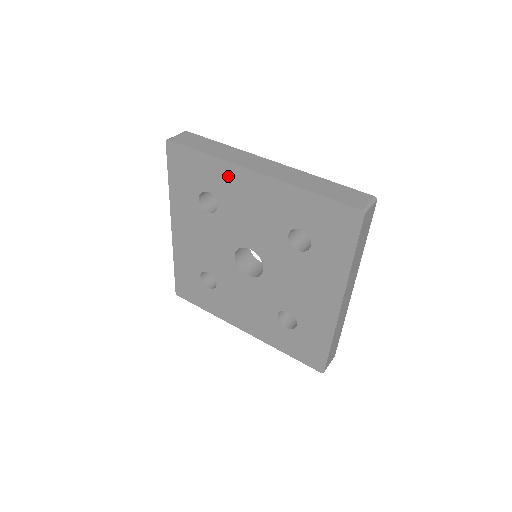
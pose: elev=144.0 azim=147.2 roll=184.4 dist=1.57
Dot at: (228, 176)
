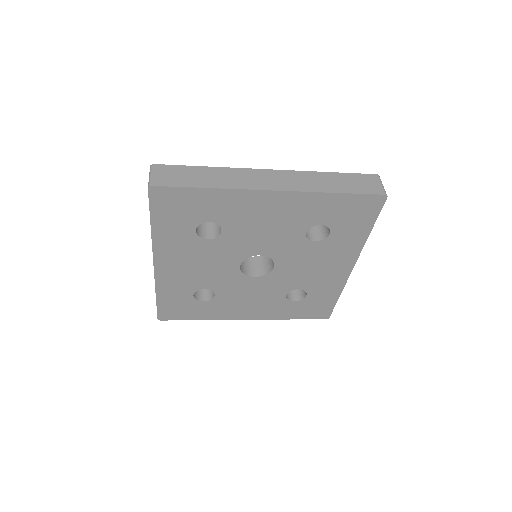
Dot at: (238, 202)
